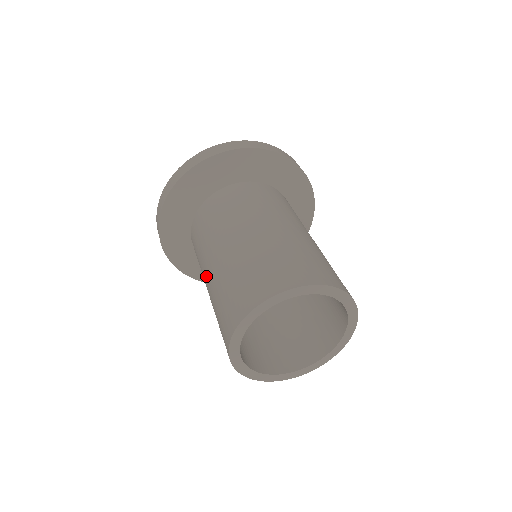
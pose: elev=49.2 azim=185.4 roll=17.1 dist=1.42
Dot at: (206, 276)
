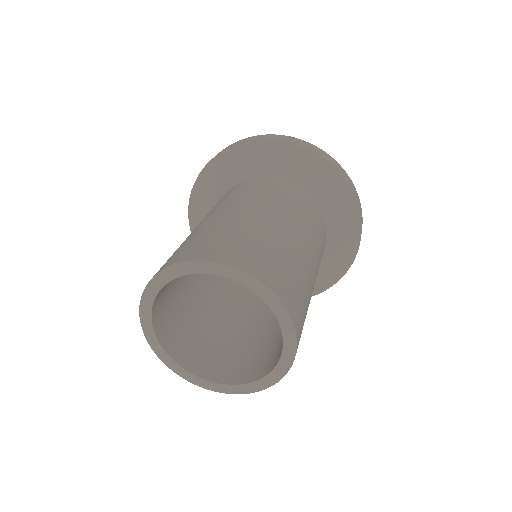
Dot at: occluded
